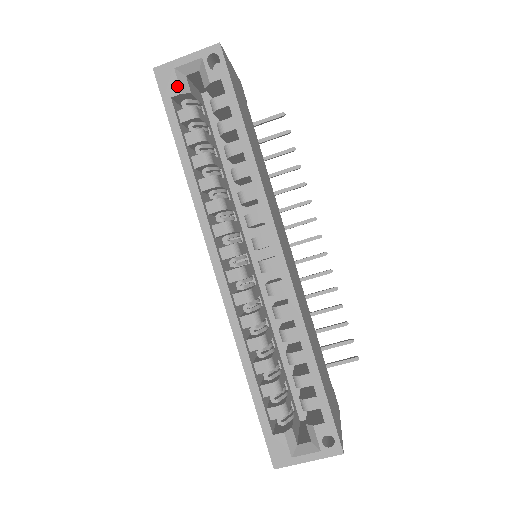
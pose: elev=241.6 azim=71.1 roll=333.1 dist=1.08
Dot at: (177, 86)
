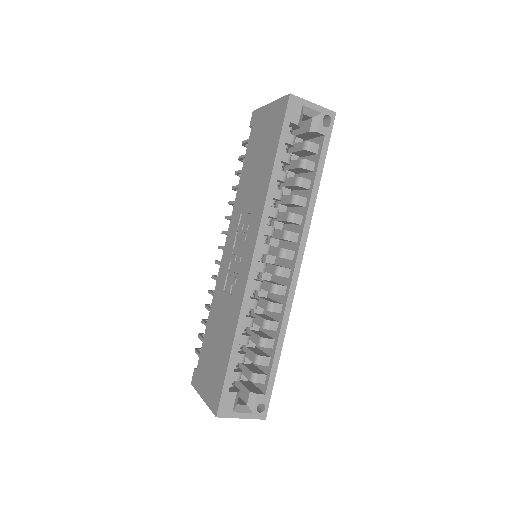
Dot at: (298, 118)
